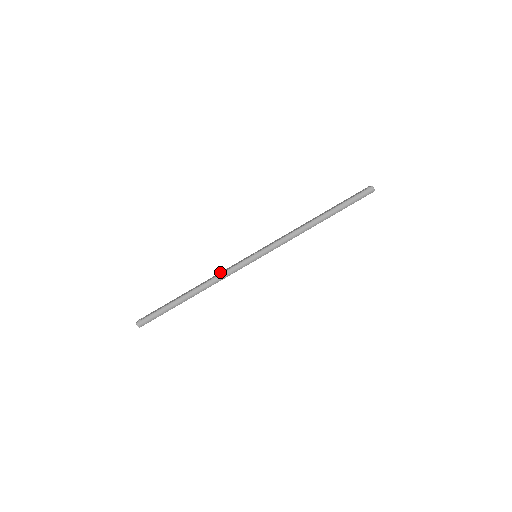
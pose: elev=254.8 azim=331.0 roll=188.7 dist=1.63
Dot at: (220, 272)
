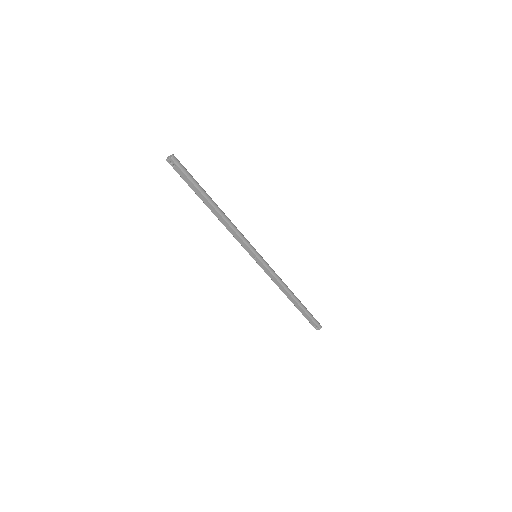
Dot at: occluded
